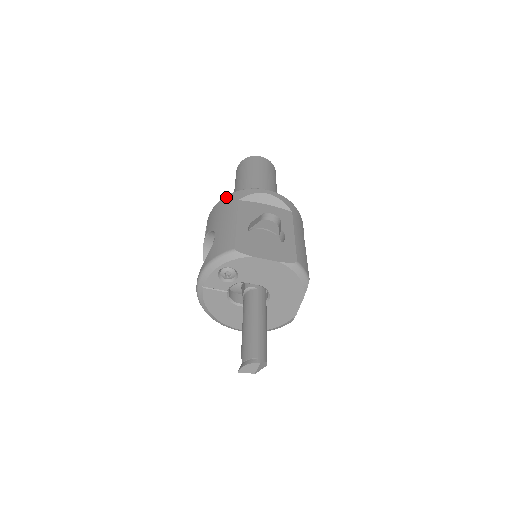
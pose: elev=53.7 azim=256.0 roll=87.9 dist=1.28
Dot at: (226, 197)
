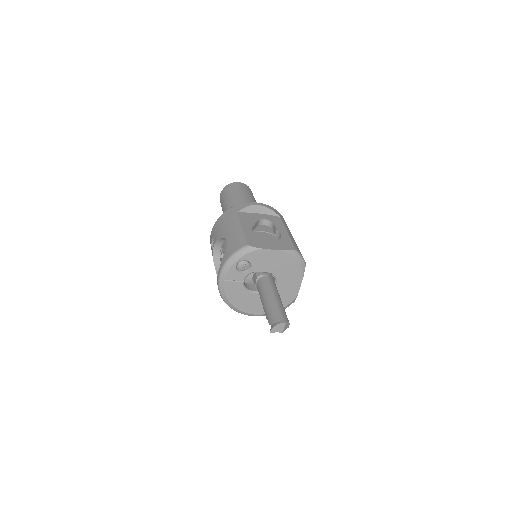
Dot at: (225, 212)
